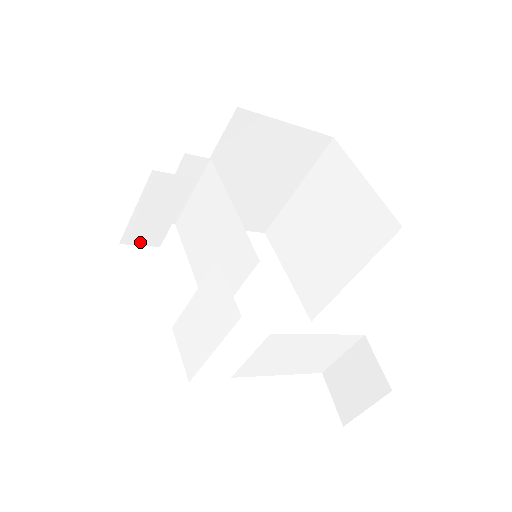
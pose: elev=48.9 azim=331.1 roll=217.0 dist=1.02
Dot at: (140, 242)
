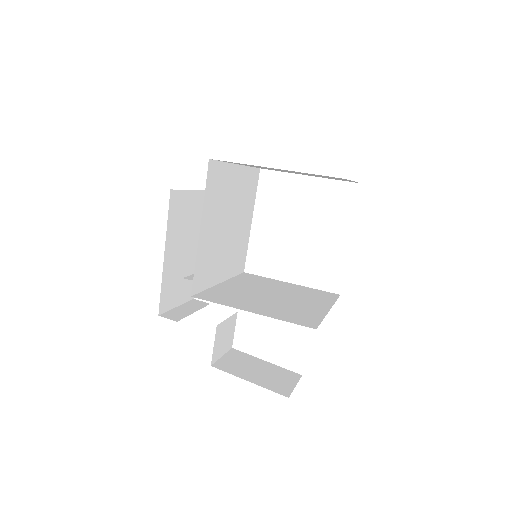
Dot at: occluded
